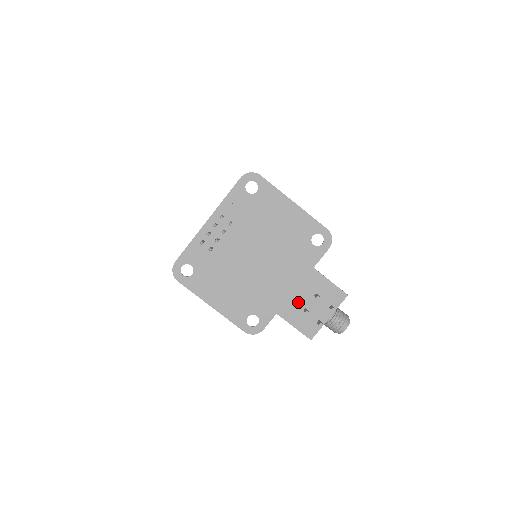
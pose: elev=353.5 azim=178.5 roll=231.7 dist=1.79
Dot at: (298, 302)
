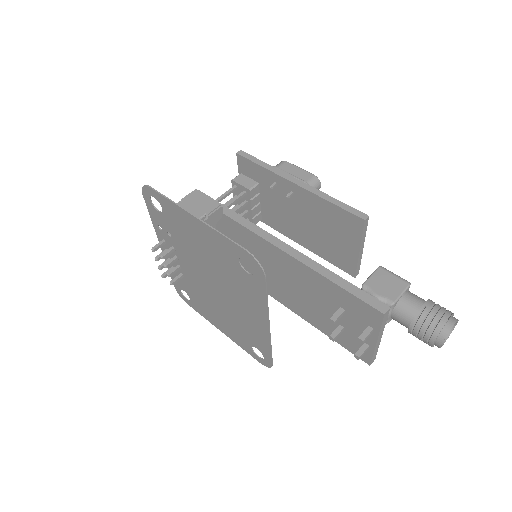
Dot at: (327, 316)
